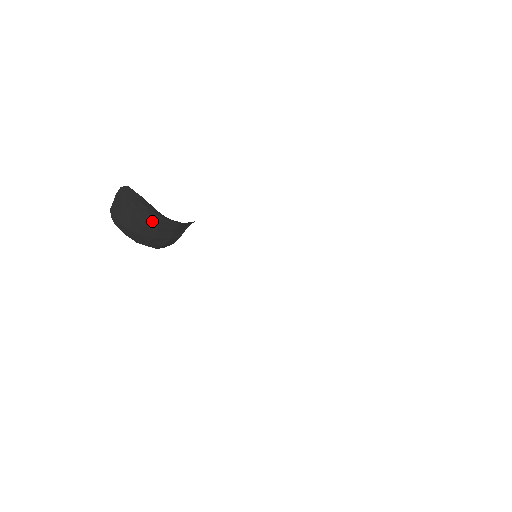
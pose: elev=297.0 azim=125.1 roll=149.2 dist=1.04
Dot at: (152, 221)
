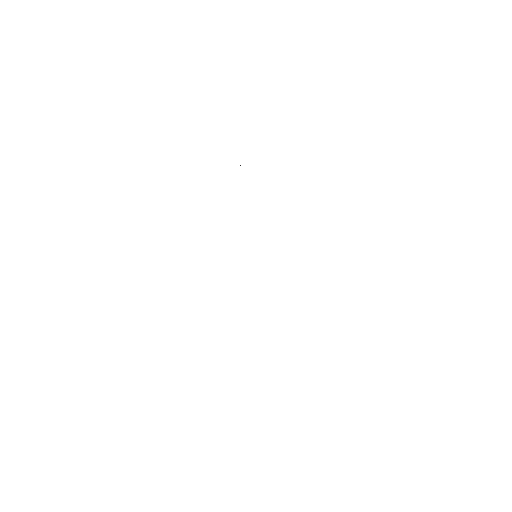
Dot at: occluded
